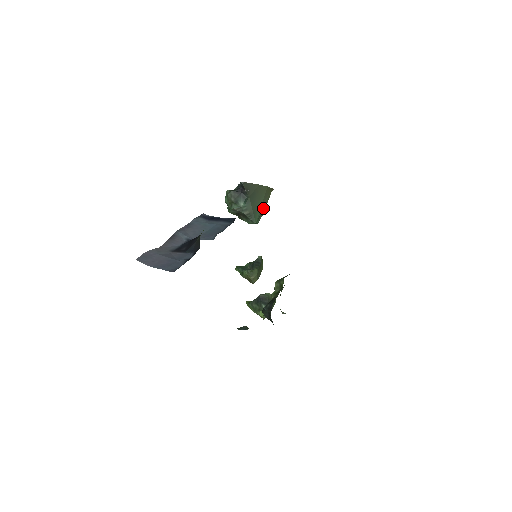
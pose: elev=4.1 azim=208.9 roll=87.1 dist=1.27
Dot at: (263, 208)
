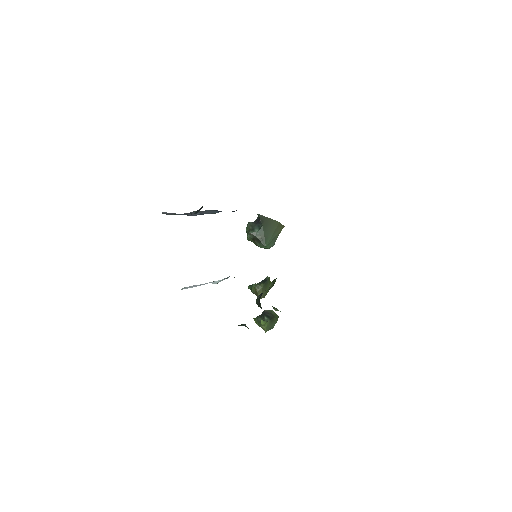
Dot at: (274, 238)
